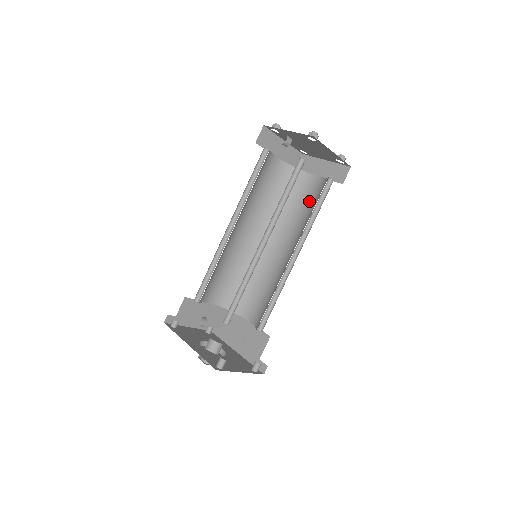
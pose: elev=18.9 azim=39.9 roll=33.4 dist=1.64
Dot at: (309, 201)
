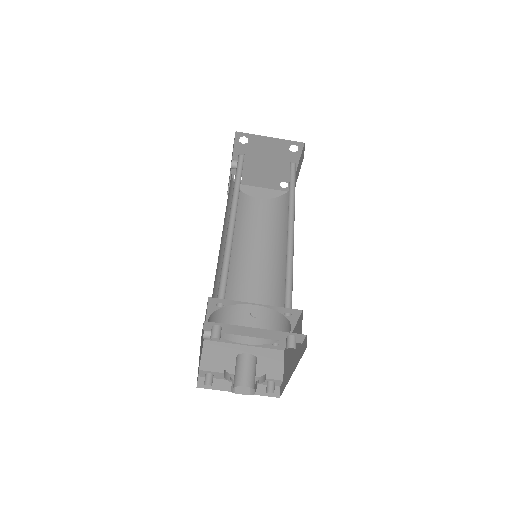
Dot at: occluded
